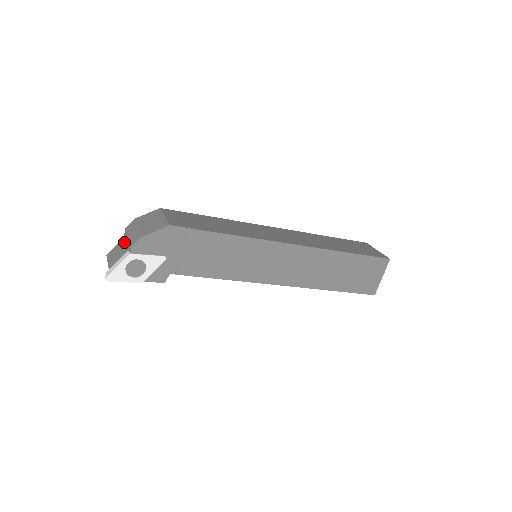
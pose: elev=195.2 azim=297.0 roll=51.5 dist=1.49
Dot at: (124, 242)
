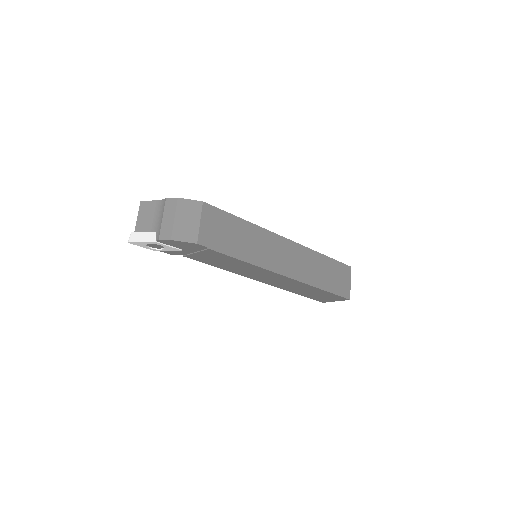
Dot at: (158, 212)
